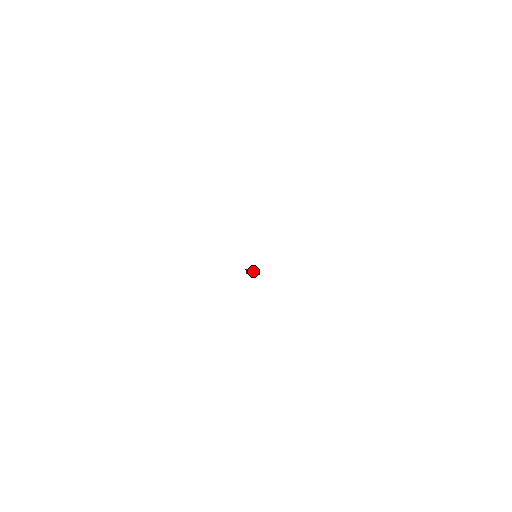
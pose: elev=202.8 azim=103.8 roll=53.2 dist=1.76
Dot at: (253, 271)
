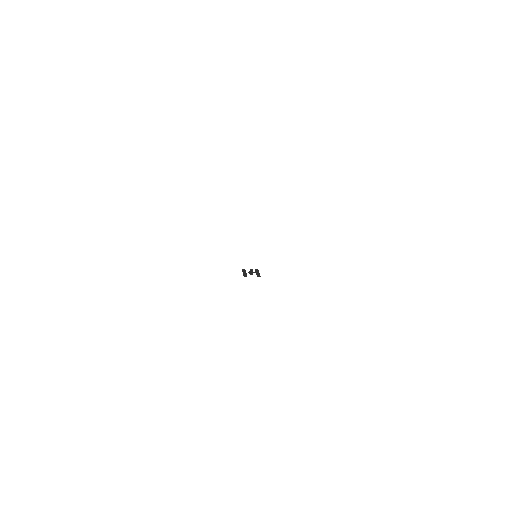
Dot at: (252, 273)
